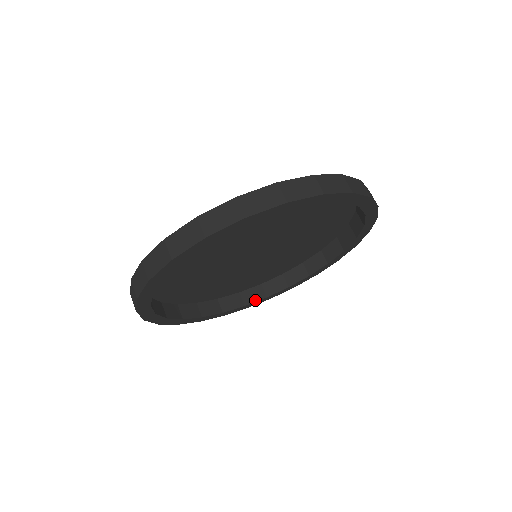
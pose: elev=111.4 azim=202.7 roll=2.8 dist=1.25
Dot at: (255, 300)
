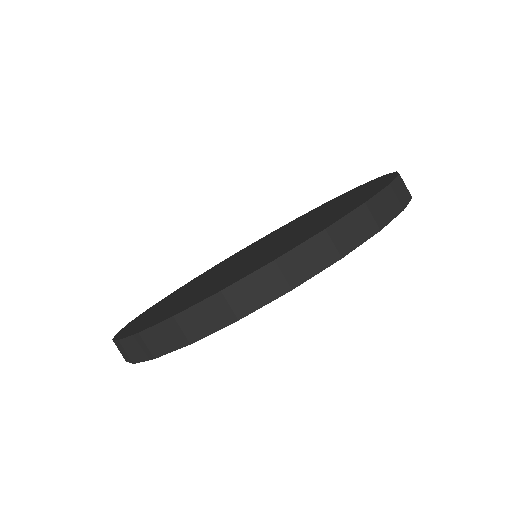
Dot at: occluded
